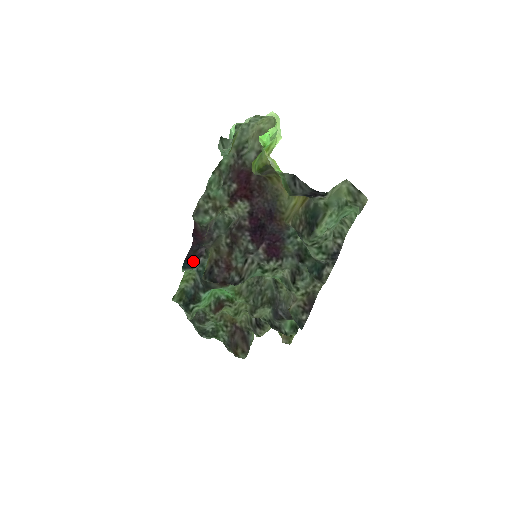
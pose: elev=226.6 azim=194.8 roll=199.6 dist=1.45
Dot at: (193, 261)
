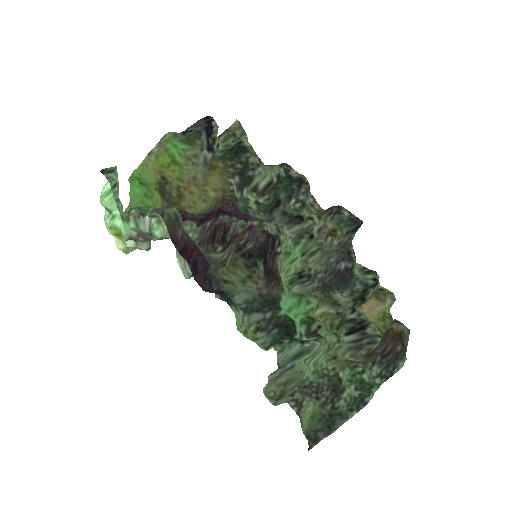
Dot at: (226, 295)
